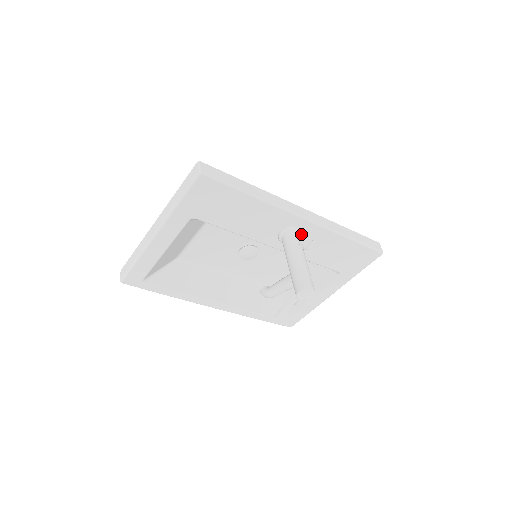
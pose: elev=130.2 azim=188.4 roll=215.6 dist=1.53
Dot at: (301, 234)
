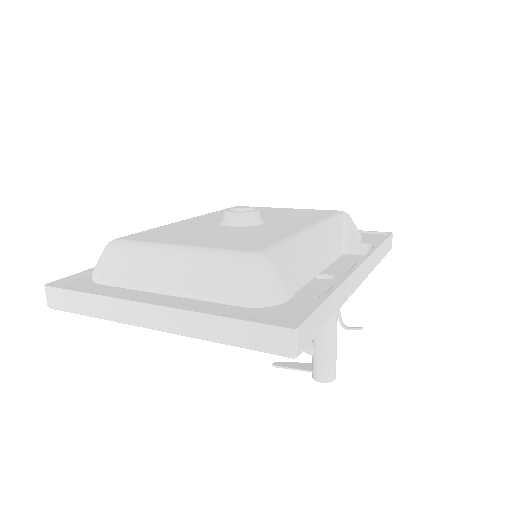
Dot at: occluded
